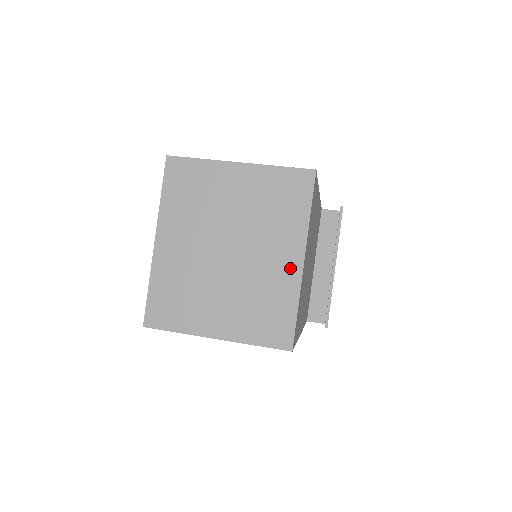
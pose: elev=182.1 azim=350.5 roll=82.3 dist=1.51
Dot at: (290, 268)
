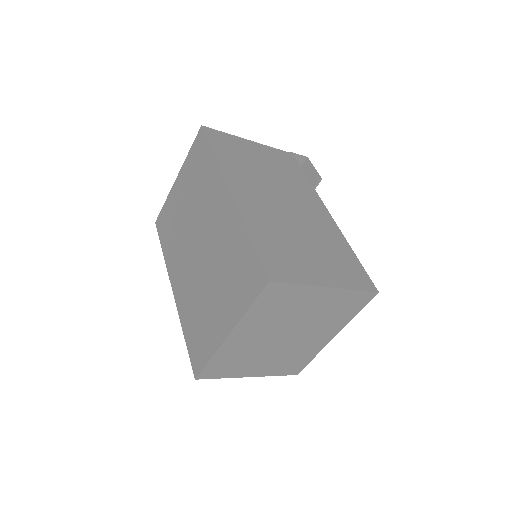
Dot at: (323, 342)
